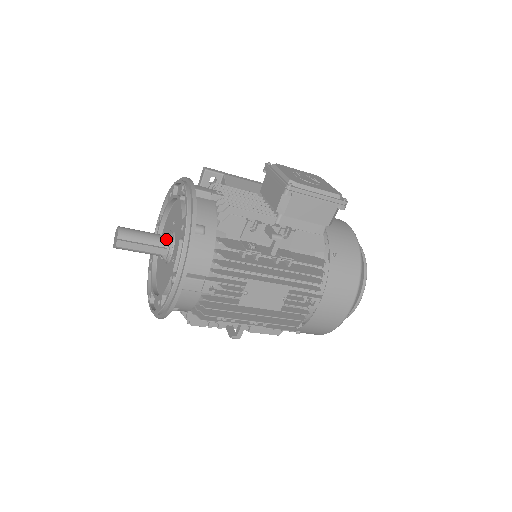
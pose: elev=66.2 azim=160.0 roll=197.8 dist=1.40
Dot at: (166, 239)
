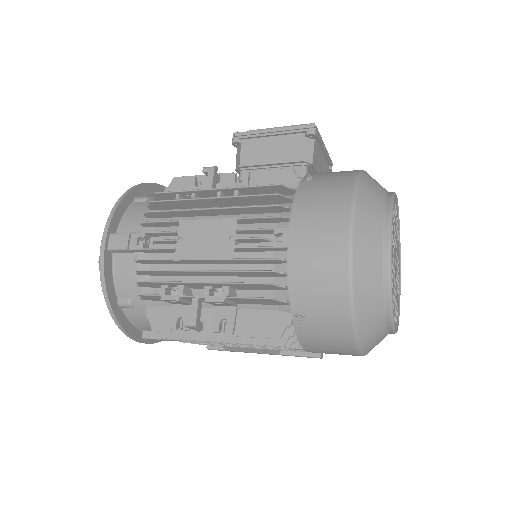
Dot at: occluded
